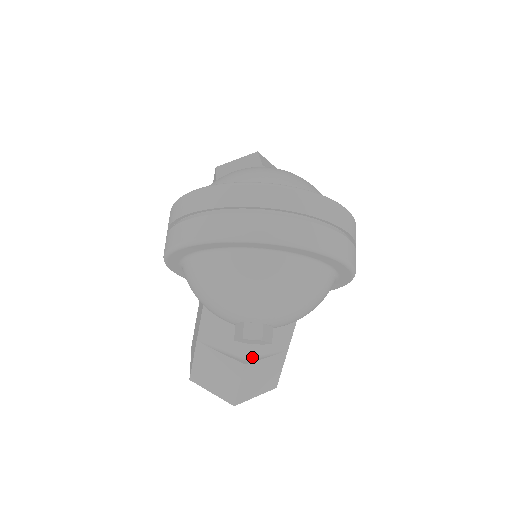
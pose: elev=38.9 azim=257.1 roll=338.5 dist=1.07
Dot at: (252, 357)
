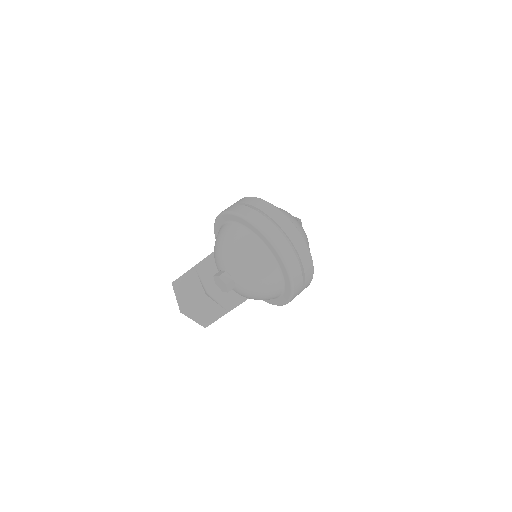
Dot at: (211, 296)
